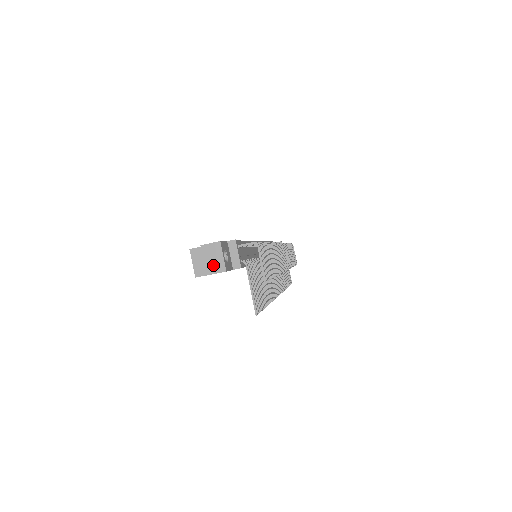
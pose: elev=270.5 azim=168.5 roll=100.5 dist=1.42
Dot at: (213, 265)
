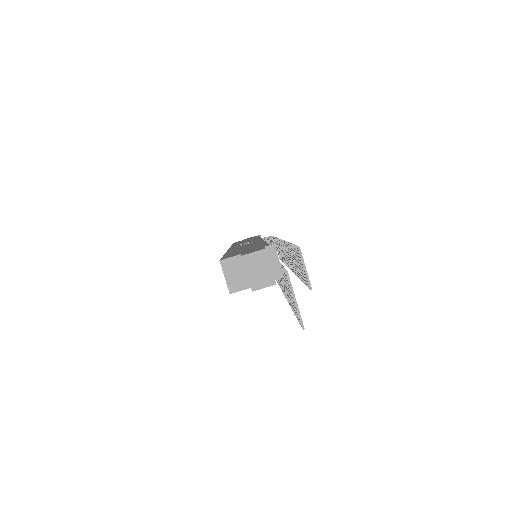
Dot at: (259, 278)
